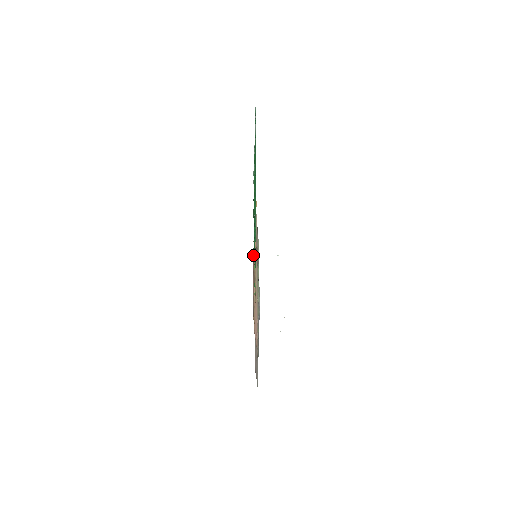
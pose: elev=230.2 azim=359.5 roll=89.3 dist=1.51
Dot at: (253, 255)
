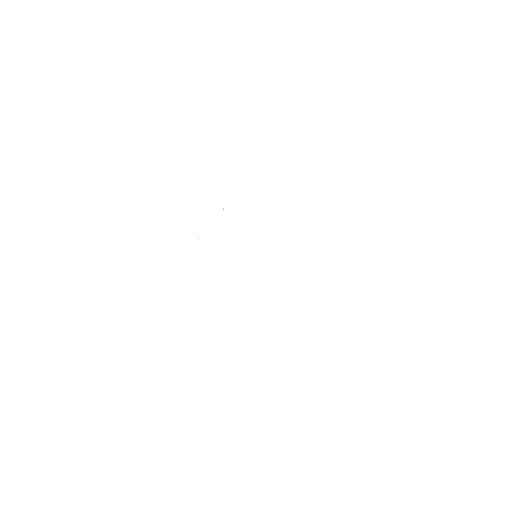
Dot at: occluded
